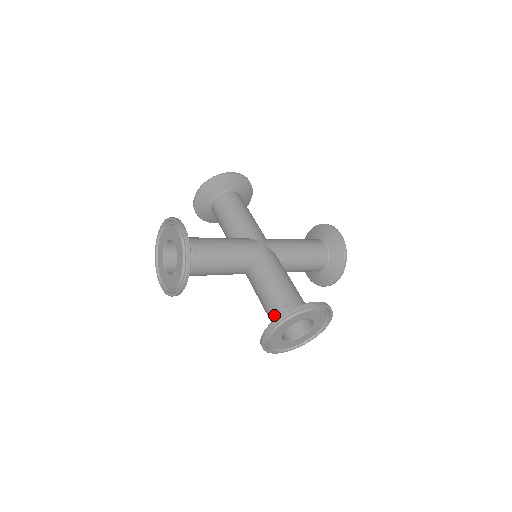
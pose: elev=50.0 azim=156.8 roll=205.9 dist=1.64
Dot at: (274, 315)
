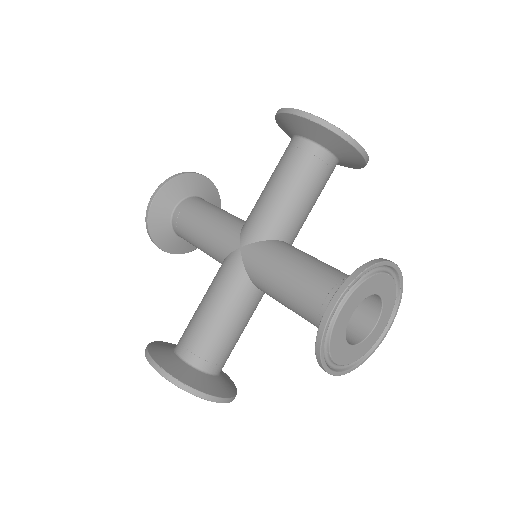
Dot at: occluded
